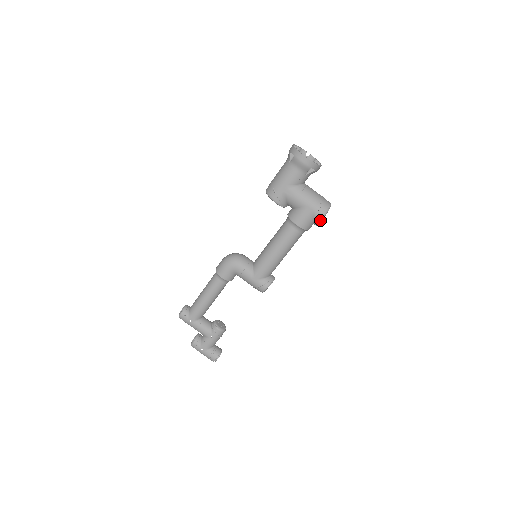
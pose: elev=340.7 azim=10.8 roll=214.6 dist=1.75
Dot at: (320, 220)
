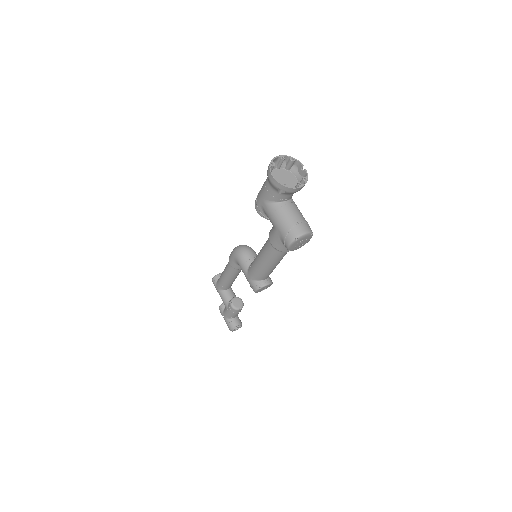
Dot at: (287, 247)
